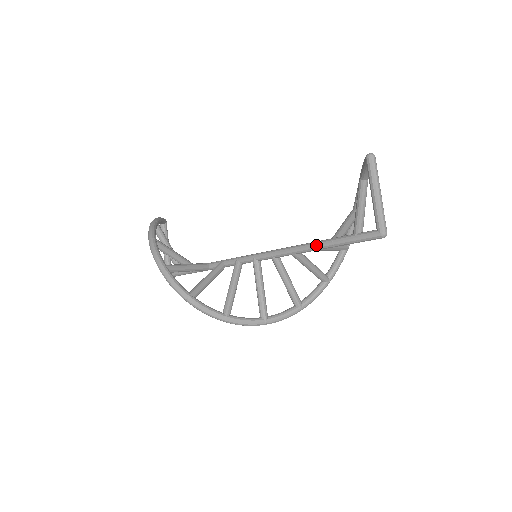
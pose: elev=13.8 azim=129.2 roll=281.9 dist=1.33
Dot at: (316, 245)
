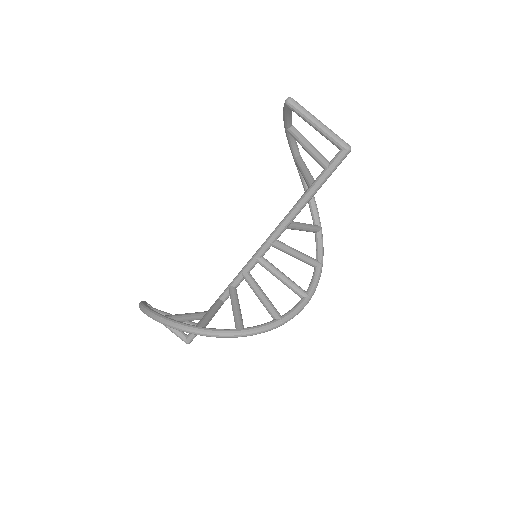
Dot at: (302, 203)
